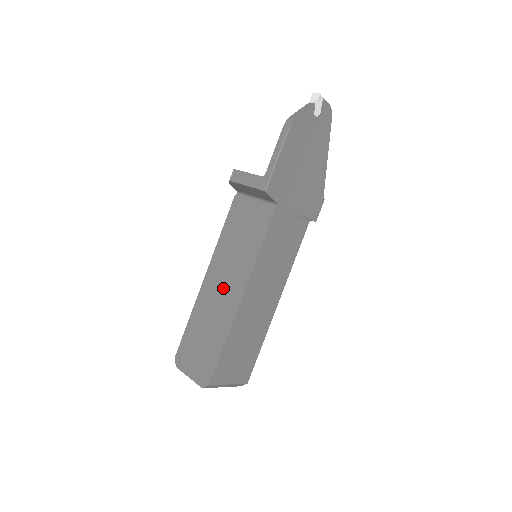
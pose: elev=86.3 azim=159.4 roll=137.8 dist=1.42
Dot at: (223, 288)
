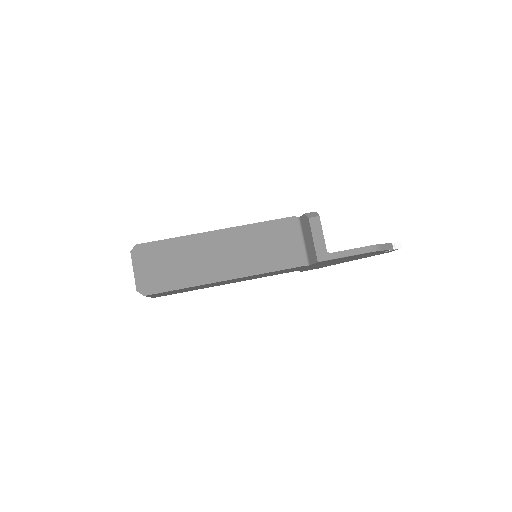
Dot at: (221, 257)
